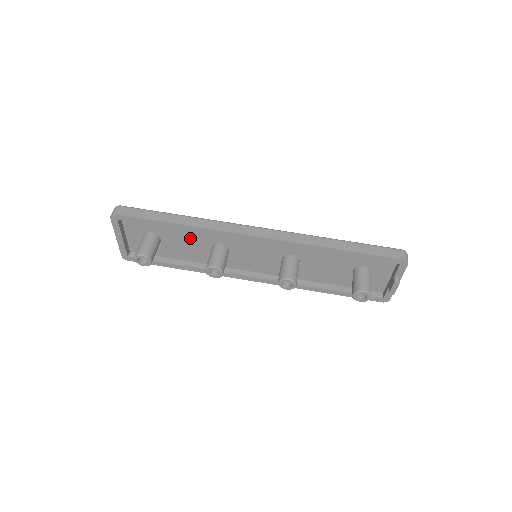
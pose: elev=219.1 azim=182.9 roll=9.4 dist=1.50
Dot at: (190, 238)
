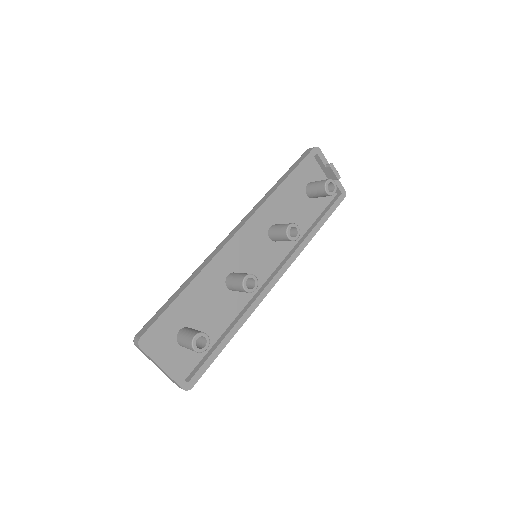
Dot at: (207, 298)
